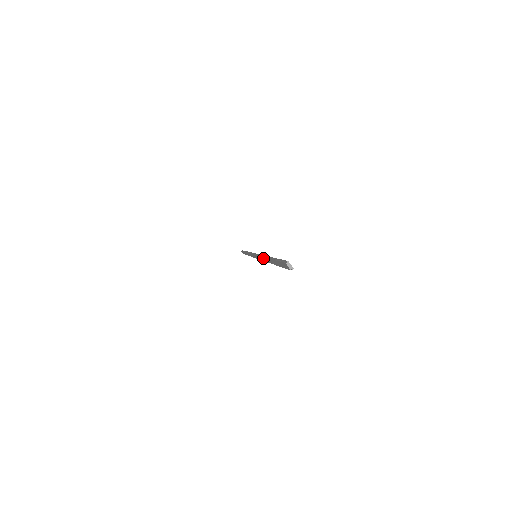
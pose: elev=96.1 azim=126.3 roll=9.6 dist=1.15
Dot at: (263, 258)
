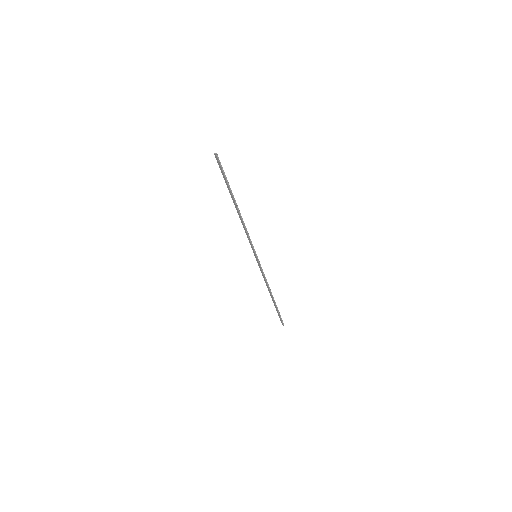
Dot at: (241, 221)
